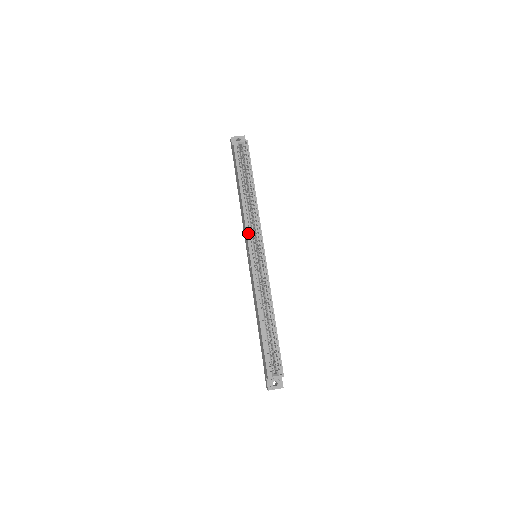
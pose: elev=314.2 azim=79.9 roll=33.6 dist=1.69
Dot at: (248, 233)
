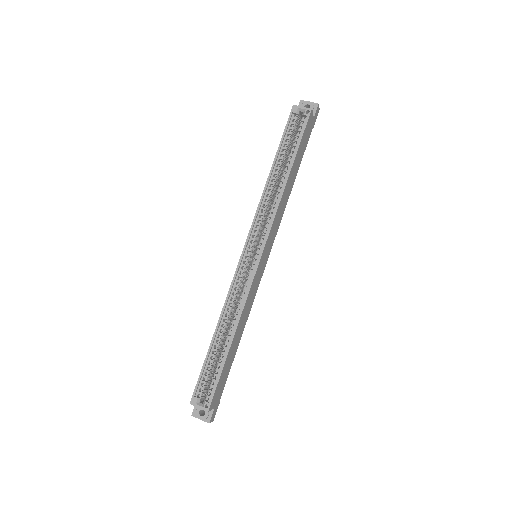
Dot at: (255, 224)
